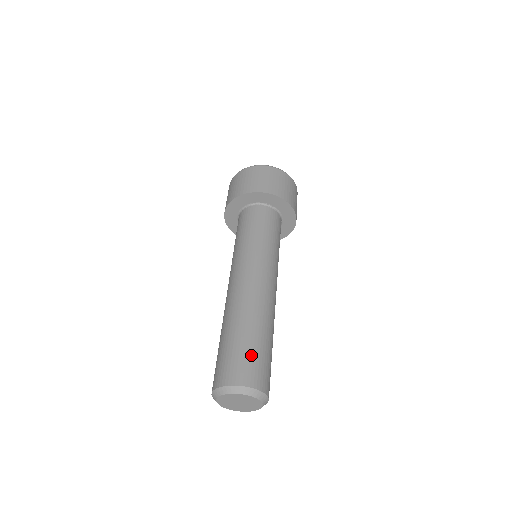
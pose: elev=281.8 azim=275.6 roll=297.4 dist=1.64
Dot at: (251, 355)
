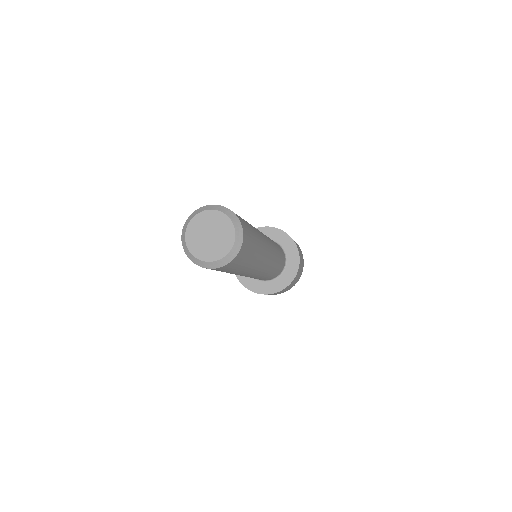
Dot at: (250, 229)
